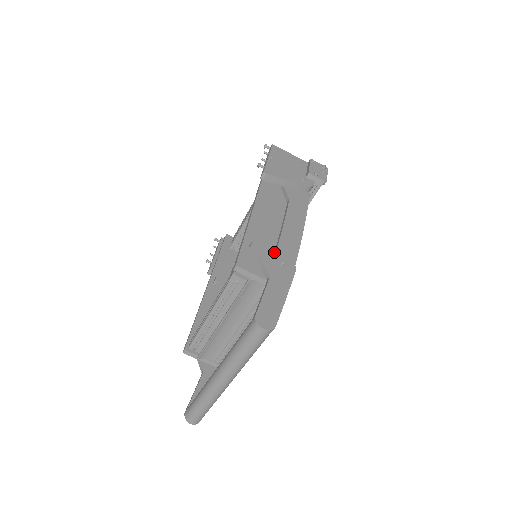
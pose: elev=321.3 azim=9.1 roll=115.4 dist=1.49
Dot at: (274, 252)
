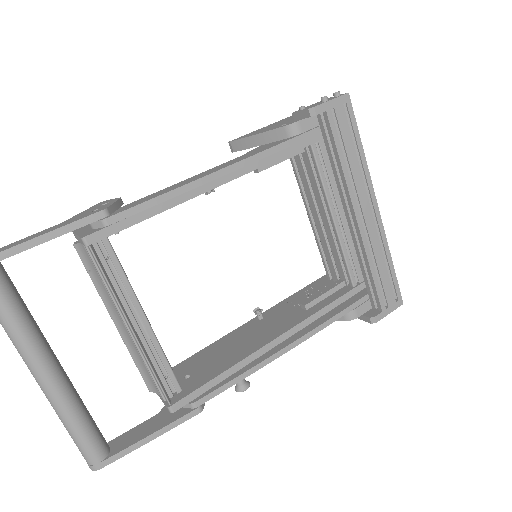
Dot at: (107, 204)
